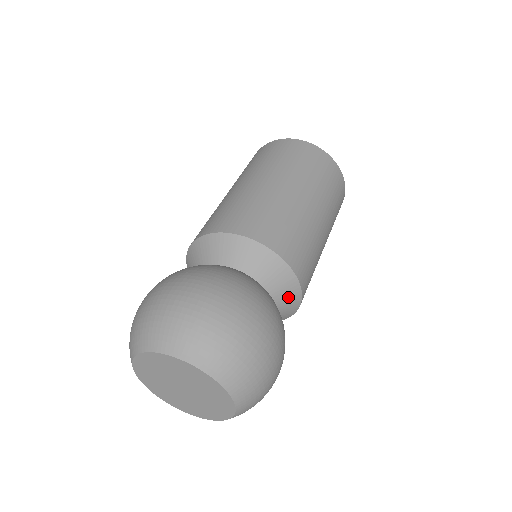
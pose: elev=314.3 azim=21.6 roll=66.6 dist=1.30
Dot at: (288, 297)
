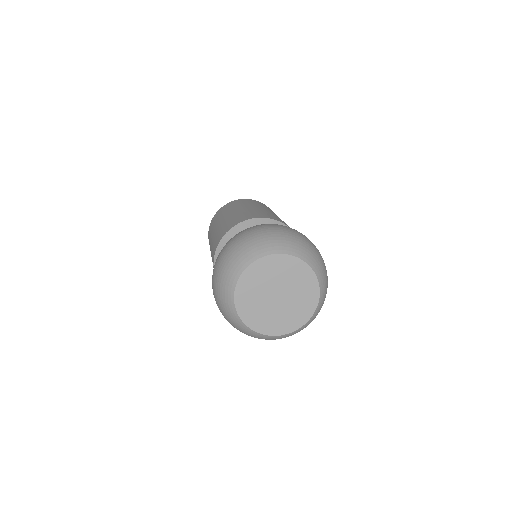
Dot at: occluded
